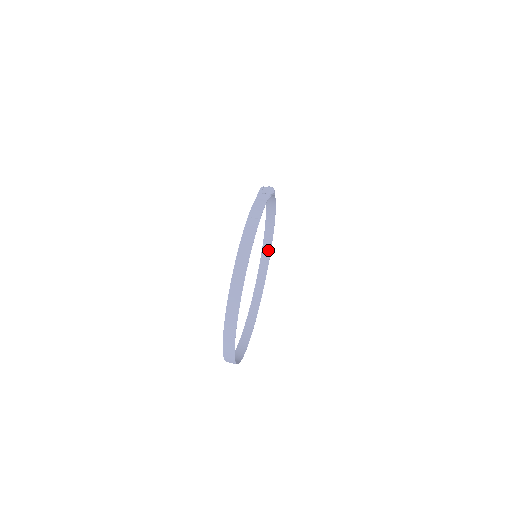
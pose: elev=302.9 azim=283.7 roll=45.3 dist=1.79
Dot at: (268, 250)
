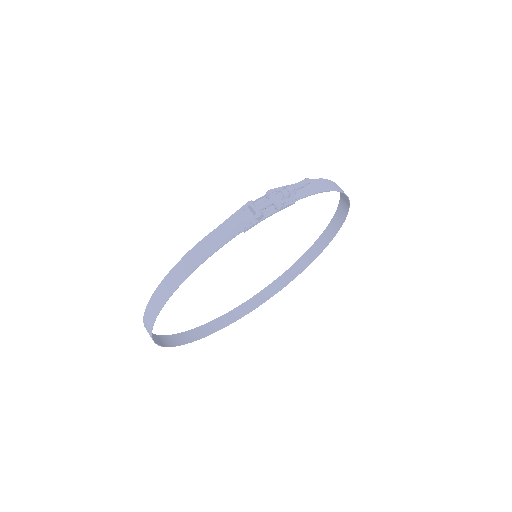
Dot at: (345, 209)
